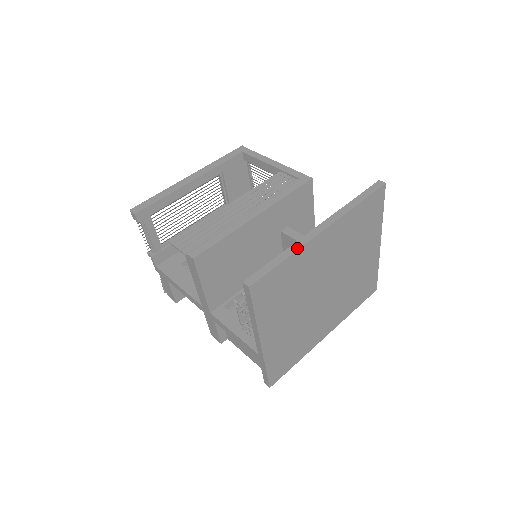
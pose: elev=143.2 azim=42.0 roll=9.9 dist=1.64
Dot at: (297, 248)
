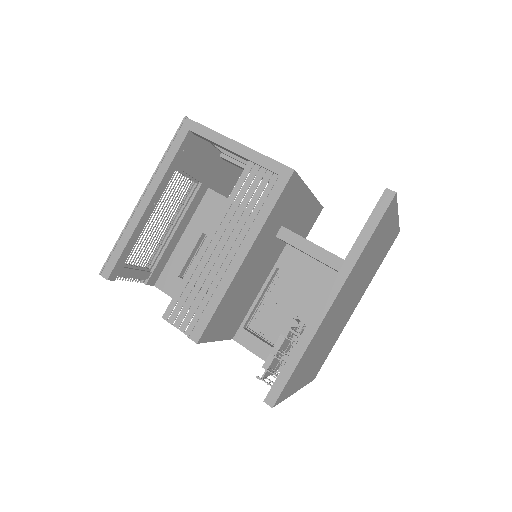
Dot at: (309, 339)
